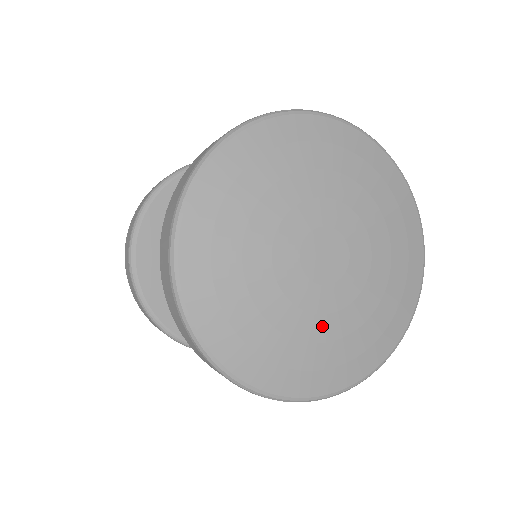
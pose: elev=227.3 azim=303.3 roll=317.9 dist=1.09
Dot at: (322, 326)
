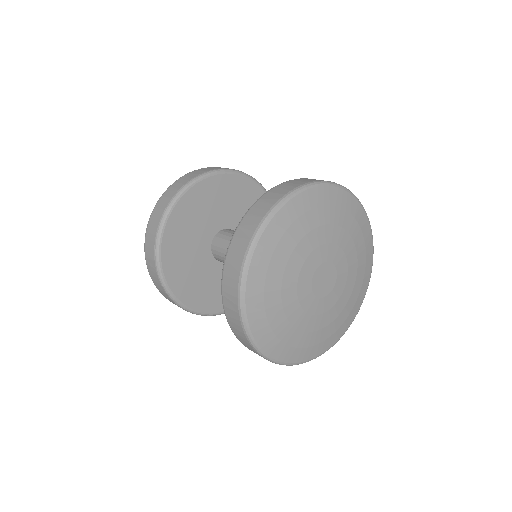
Dot at: (301, 318)
